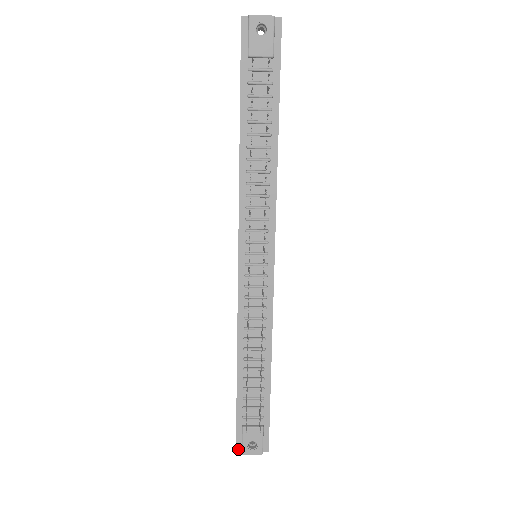
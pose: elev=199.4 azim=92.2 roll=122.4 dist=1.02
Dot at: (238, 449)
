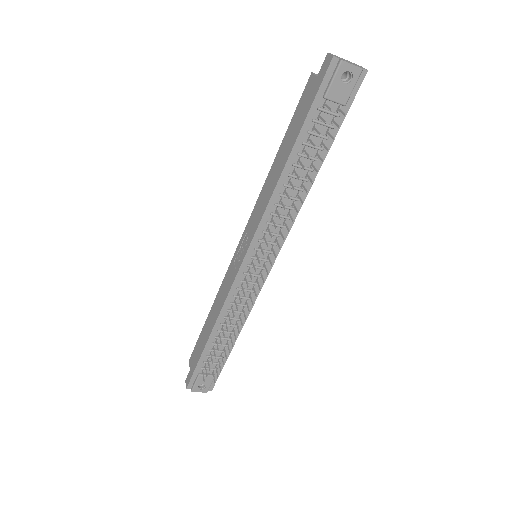
Dot at: (189, 387)
